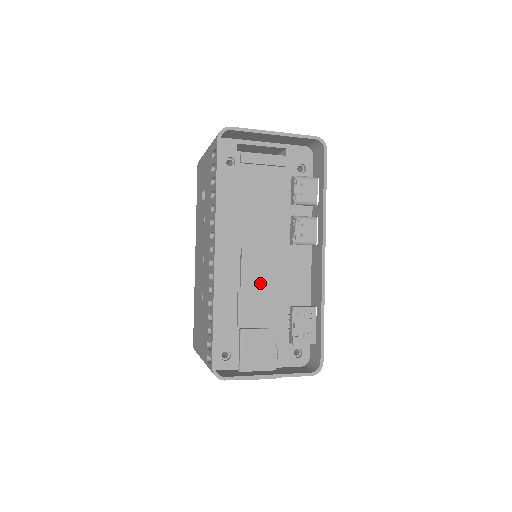
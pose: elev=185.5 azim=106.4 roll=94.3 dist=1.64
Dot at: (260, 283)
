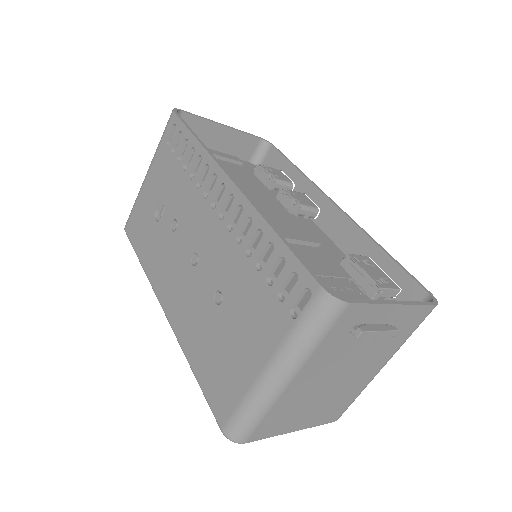
Dot at: (293, 236)
